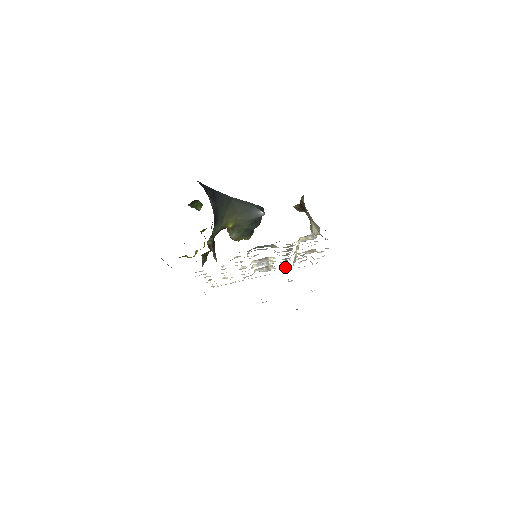
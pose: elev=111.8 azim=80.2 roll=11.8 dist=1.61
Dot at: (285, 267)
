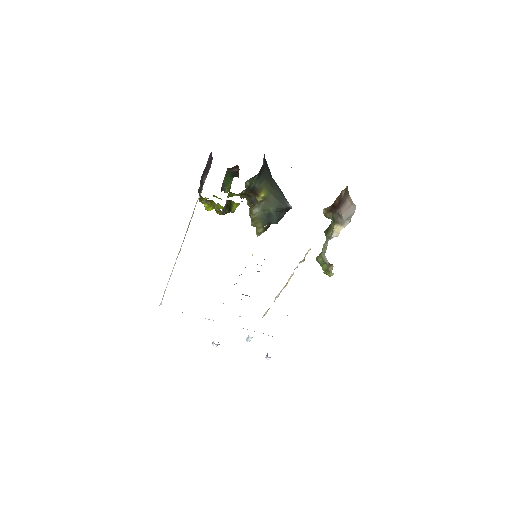
Dot at: occluded
